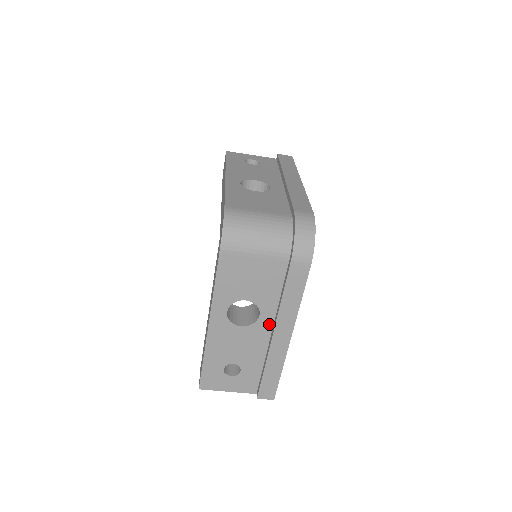
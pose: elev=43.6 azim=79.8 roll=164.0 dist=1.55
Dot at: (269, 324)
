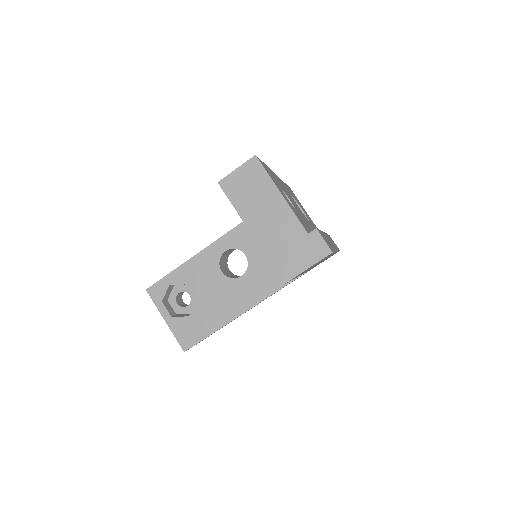
Dot at: occluded
